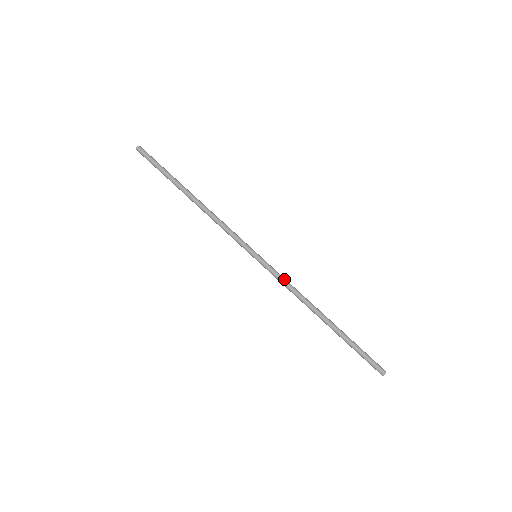
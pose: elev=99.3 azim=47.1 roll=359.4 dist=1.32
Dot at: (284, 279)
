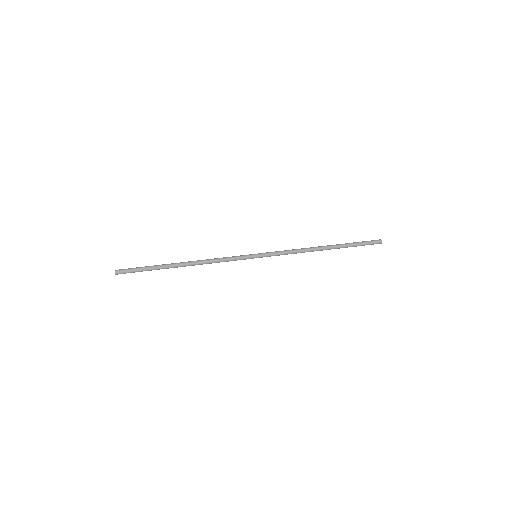
Dot at: (284, 252)
